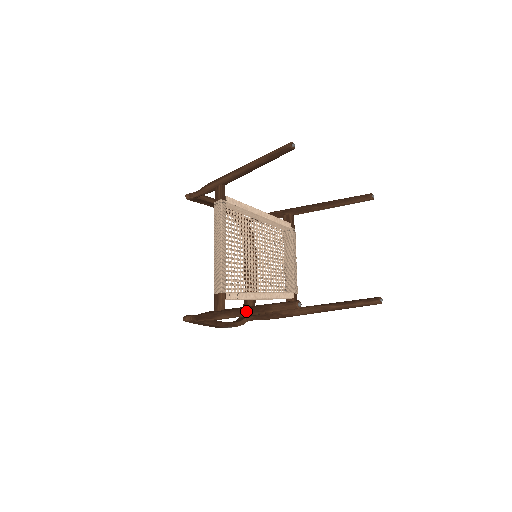
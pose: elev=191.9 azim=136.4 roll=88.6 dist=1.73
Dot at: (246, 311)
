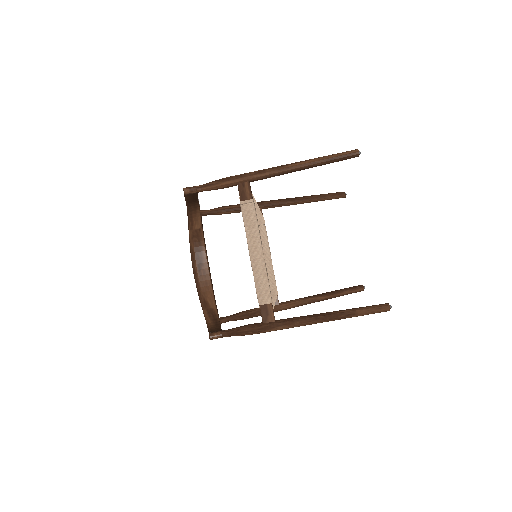
Dot at: (319, 319)
